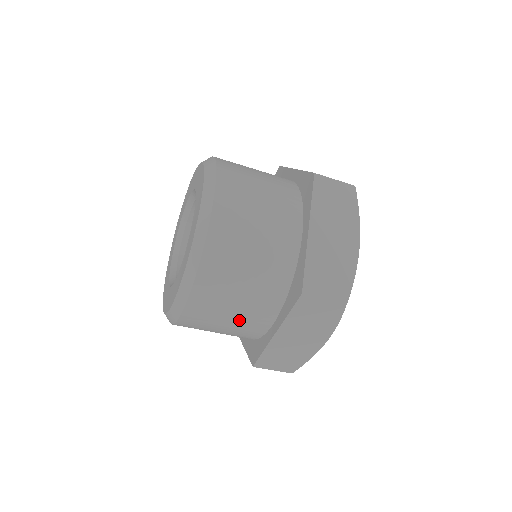
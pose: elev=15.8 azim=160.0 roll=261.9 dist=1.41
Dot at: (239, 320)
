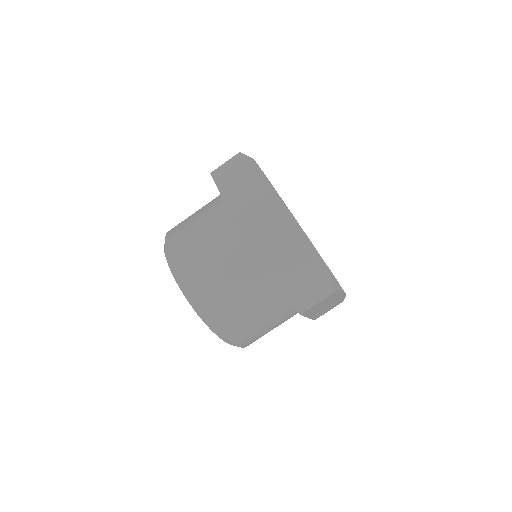
Dot at: (247, 291)
